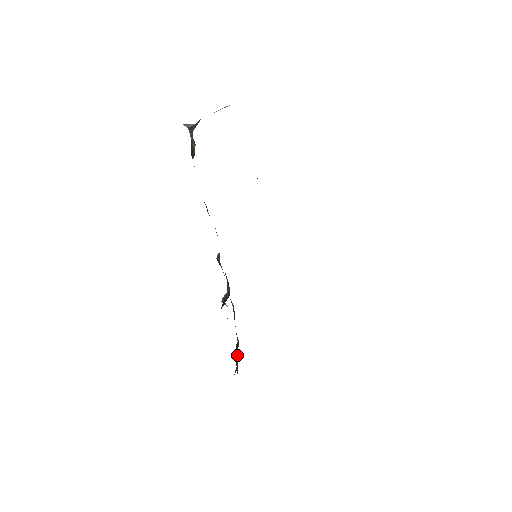
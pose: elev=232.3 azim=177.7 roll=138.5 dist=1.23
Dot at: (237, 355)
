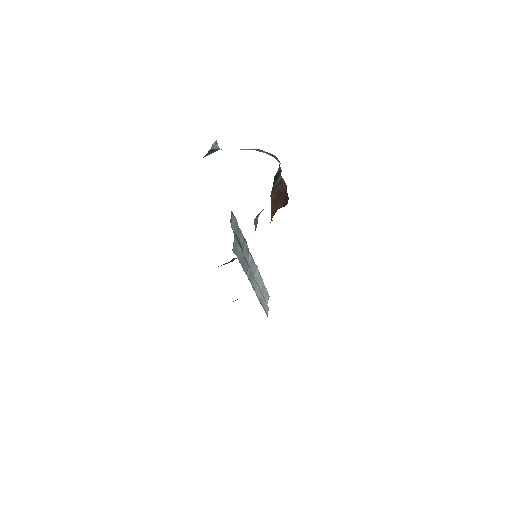
Dot at: occluded
